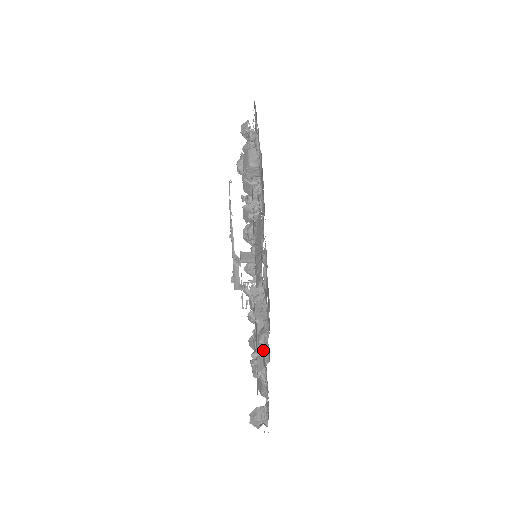
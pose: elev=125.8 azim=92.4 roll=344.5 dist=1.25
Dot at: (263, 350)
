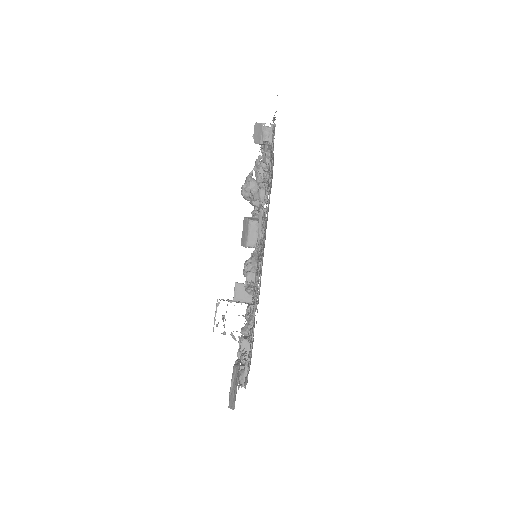
Dot at: occluded
